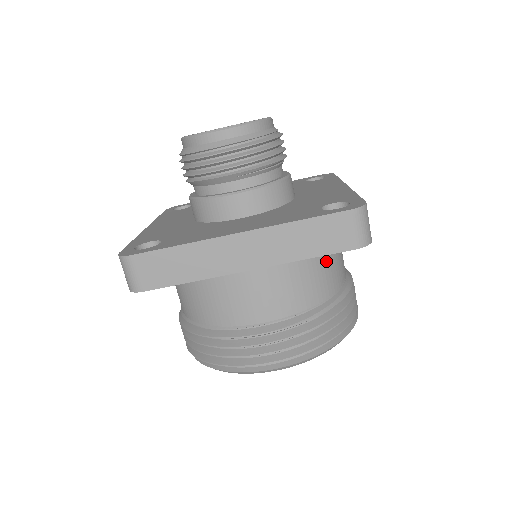
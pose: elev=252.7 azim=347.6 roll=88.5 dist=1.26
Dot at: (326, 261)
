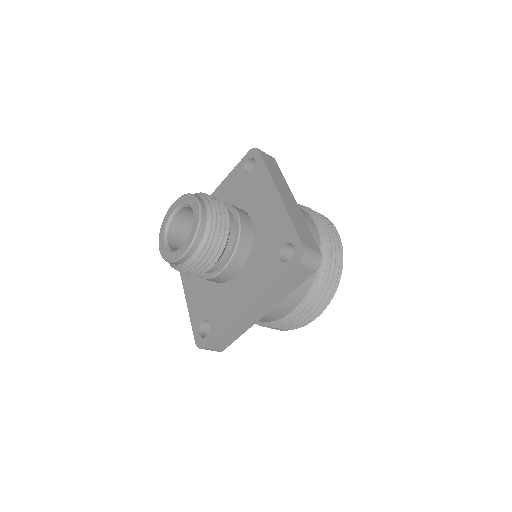
Dot at: occluded
